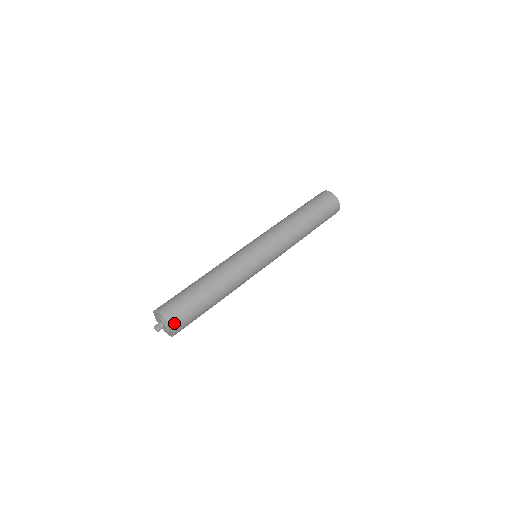
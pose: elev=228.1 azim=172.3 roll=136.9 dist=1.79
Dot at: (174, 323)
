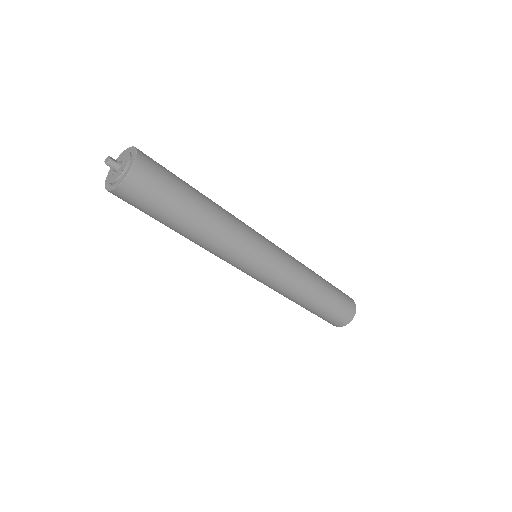
Dot at: (140, 173)
